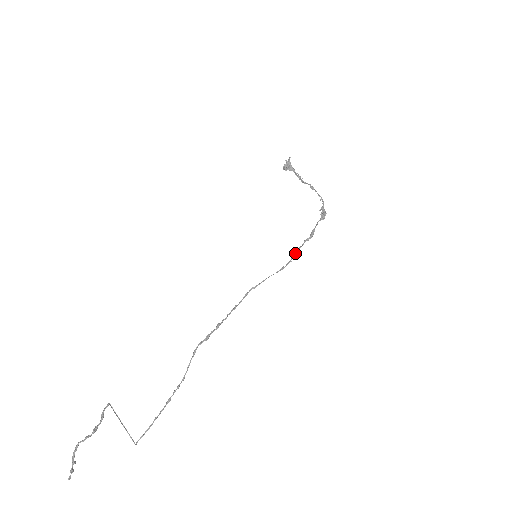
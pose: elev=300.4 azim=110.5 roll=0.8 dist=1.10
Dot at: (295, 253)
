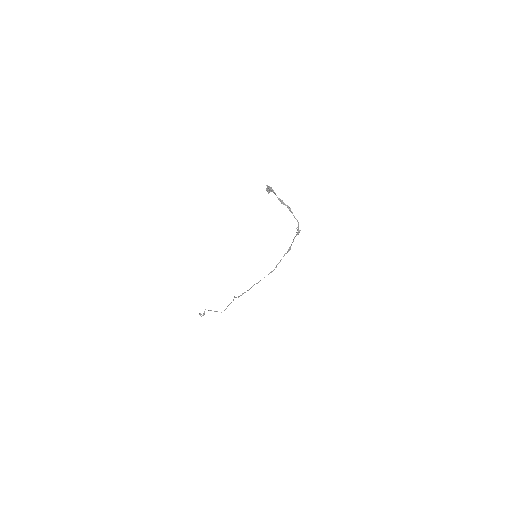
Dot at: (278, 263)
